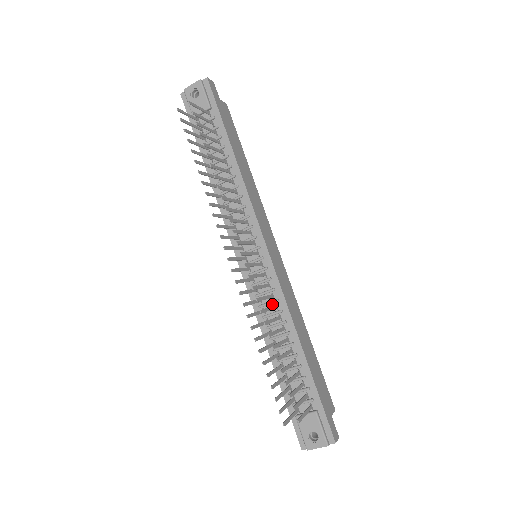
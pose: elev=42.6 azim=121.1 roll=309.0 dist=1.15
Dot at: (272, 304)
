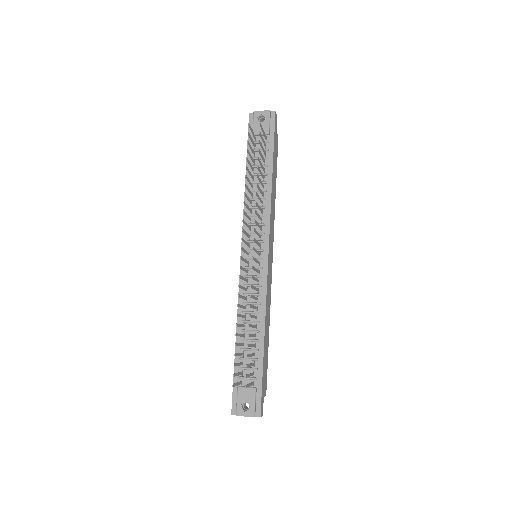
Dot at: (255, 296)
